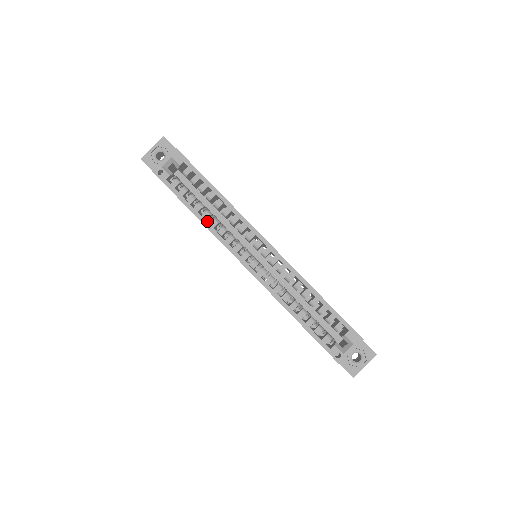
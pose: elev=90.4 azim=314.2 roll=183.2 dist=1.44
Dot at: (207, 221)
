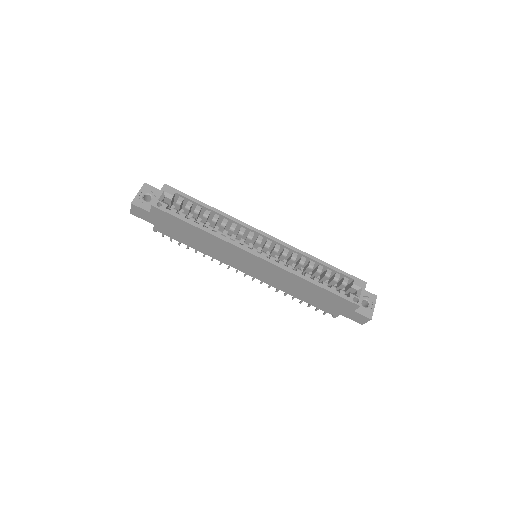
Dot at: occluded
